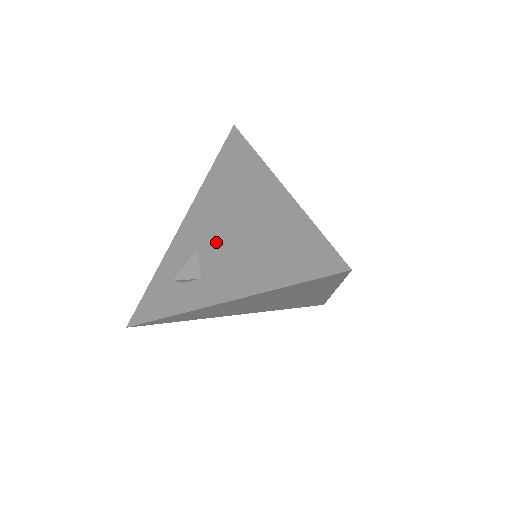
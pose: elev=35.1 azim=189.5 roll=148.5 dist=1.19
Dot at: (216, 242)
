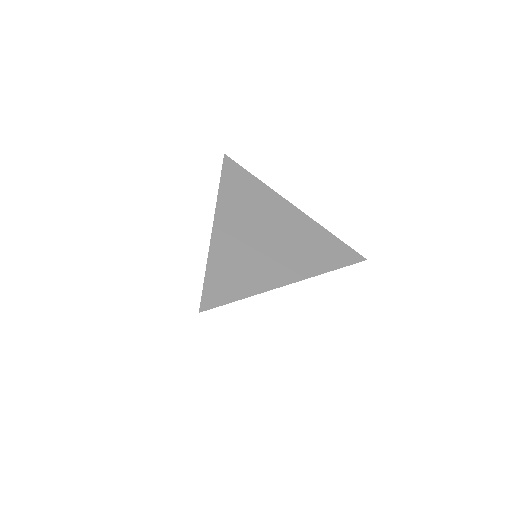
Dot at: occluded
